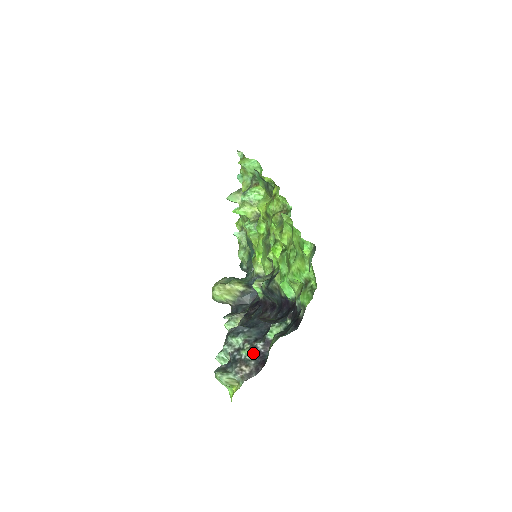
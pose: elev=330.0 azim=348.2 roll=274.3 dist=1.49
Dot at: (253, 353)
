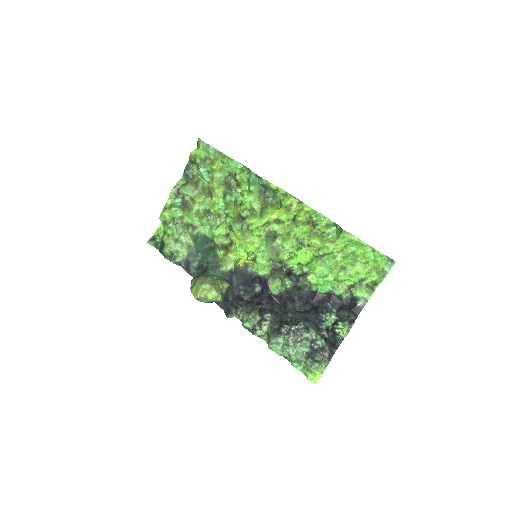
Dot at: (324, 340)
